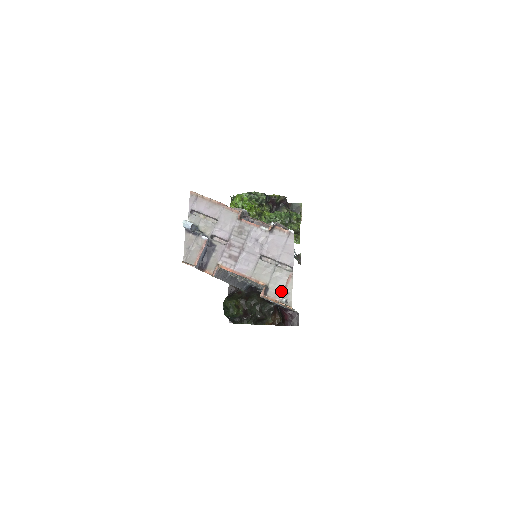
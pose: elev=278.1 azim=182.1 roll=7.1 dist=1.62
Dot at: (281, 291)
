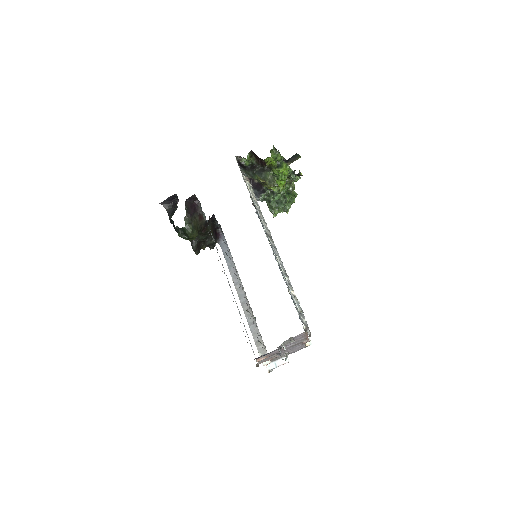
Dot at: (273, 361)
